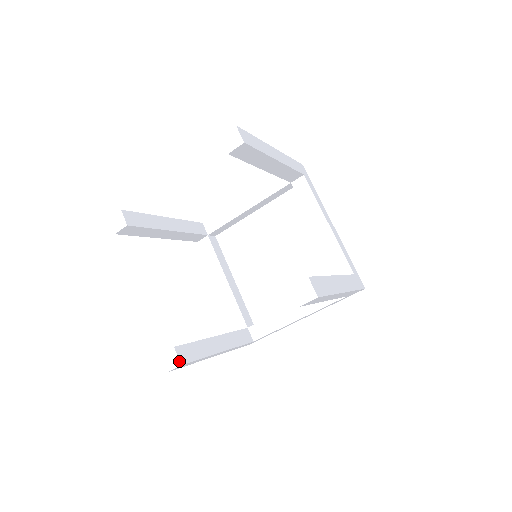
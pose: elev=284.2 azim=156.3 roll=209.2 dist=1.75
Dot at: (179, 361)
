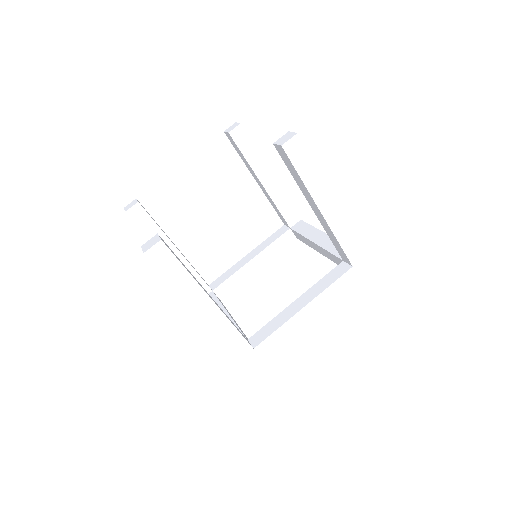
Dot at: (160, 238)
